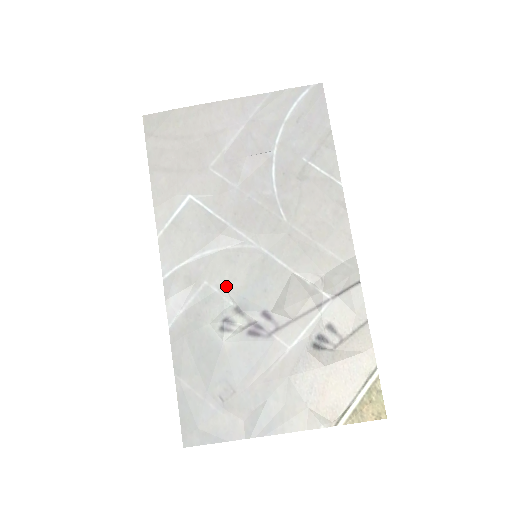
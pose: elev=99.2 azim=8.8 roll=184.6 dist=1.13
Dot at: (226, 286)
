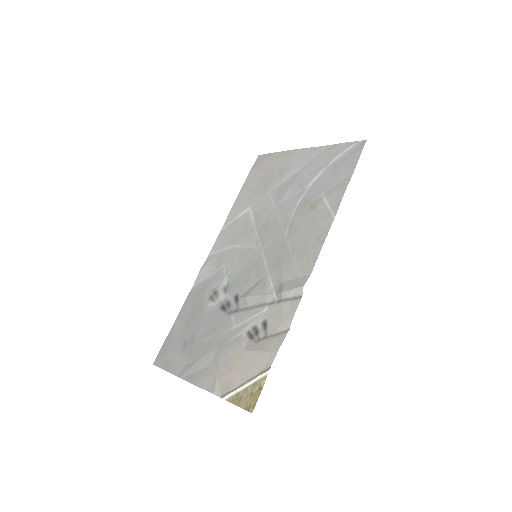
Dot at: (231, 271)
